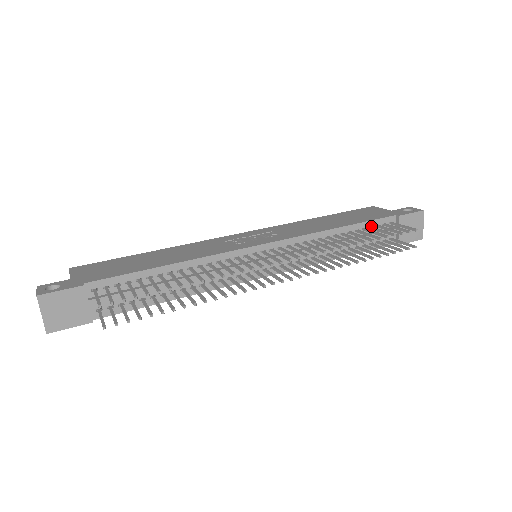
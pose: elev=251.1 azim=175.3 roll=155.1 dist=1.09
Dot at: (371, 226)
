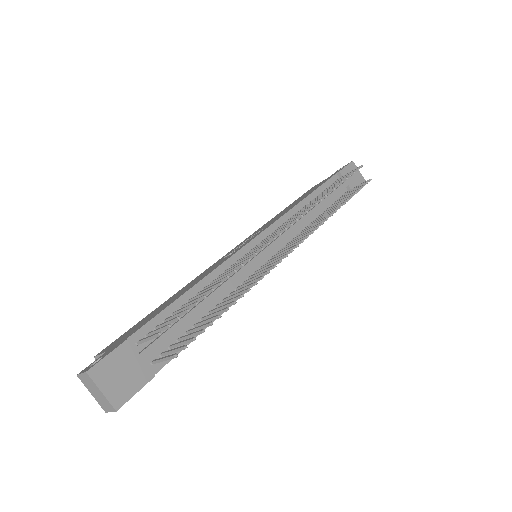
Dot at: (326, 188)
